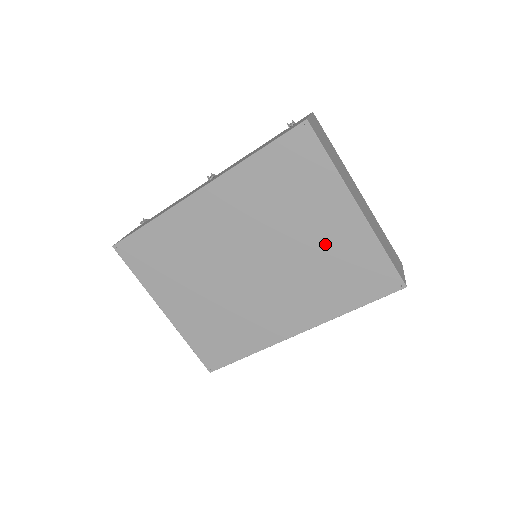
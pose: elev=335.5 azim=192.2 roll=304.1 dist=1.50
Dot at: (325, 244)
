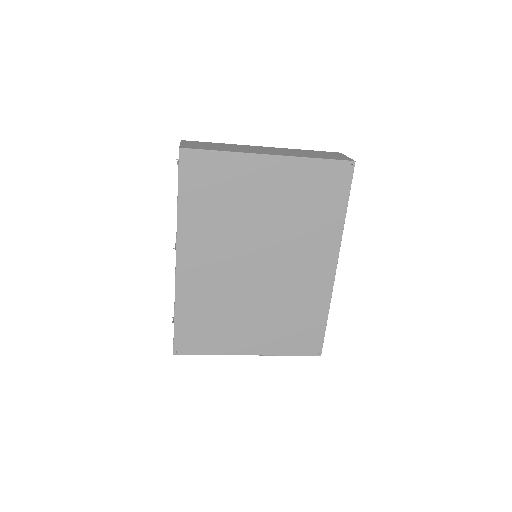
Dot at: (280, 198)
